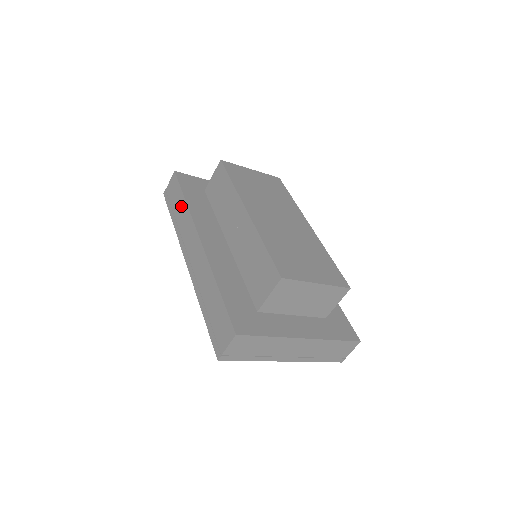
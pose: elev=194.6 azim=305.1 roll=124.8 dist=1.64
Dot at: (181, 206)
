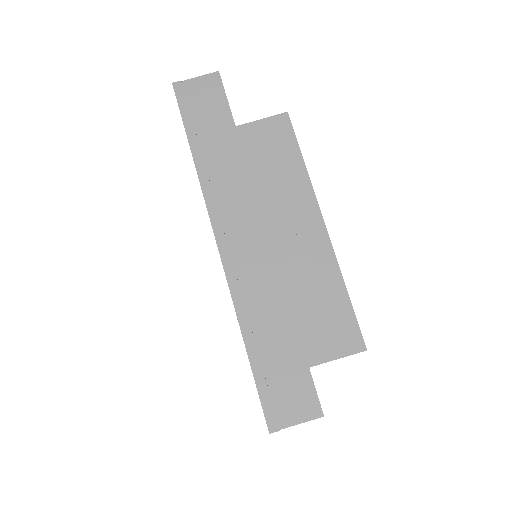
Dot at: (226, 144)
